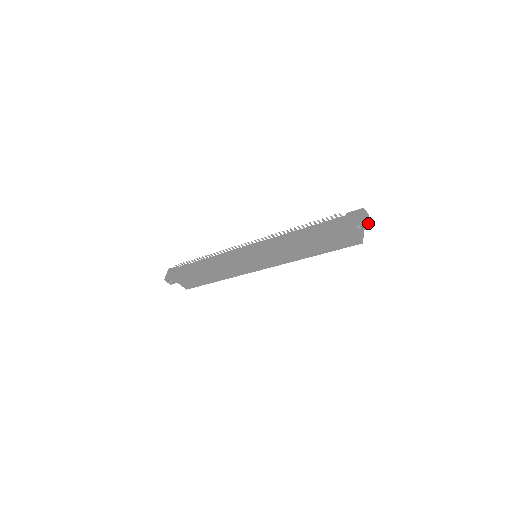
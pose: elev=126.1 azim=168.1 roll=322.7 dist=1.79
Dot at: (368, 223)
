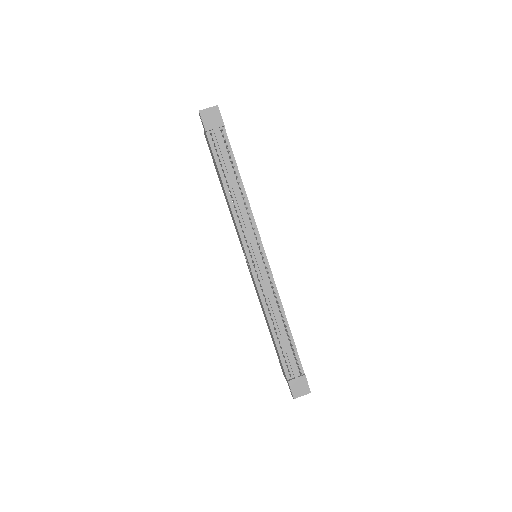
Dot at: occluded
